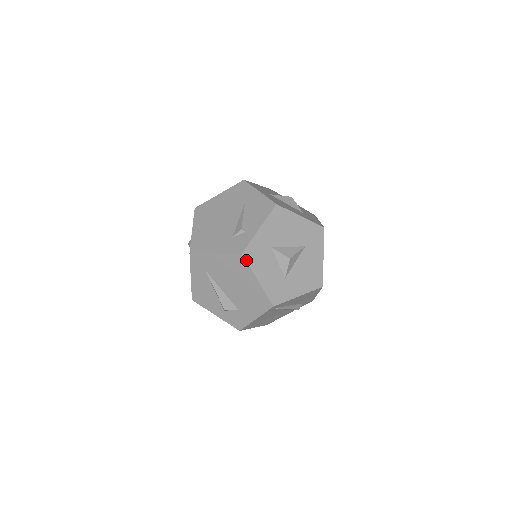
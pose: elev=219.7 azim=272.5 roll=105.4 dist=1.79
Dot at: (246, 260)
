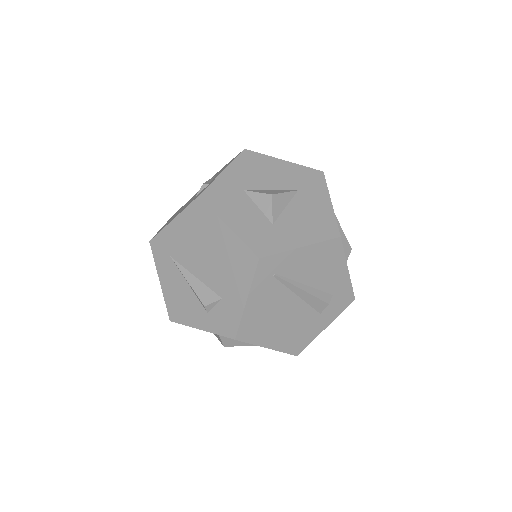
Dot at: (206, 203)
